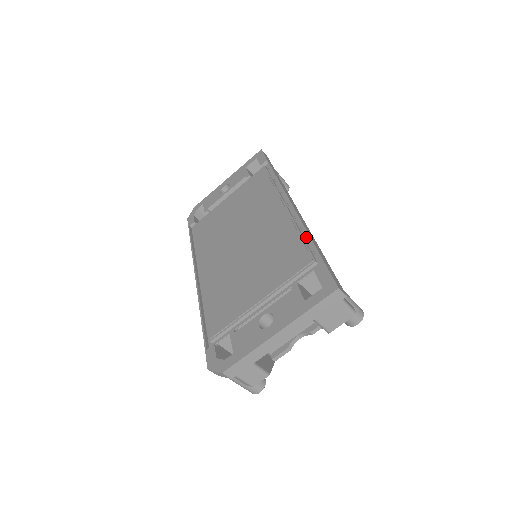
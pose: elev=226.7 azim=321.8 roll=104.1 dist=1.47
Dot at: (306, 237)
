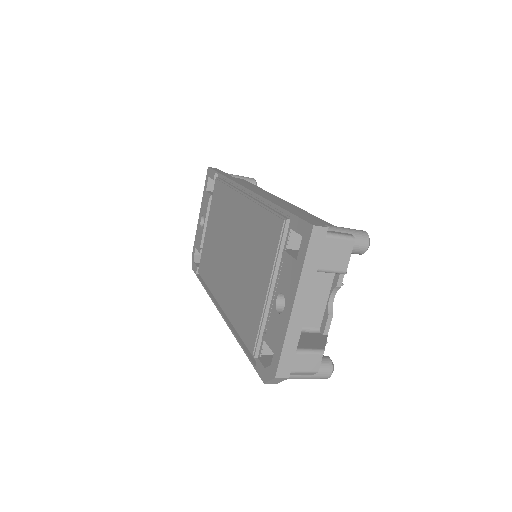
Dot at: (271, 206)
